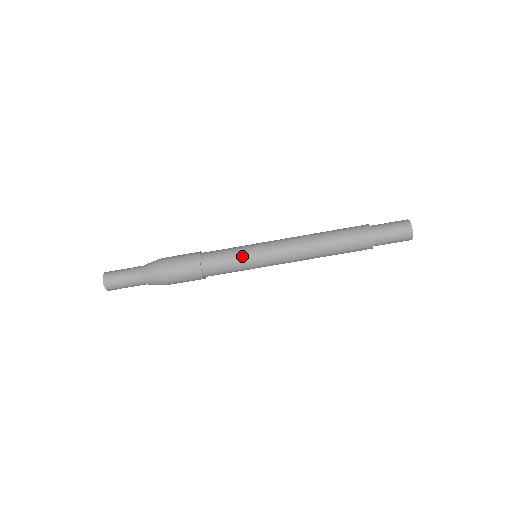
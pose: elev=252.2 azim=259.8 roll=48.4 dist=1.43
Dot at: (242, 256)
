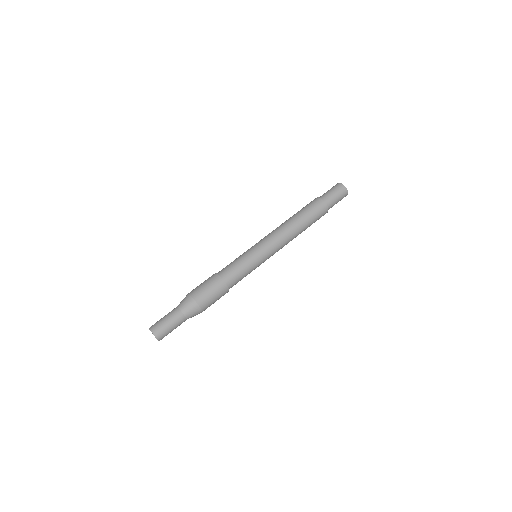
Dot at: (242, 254)
